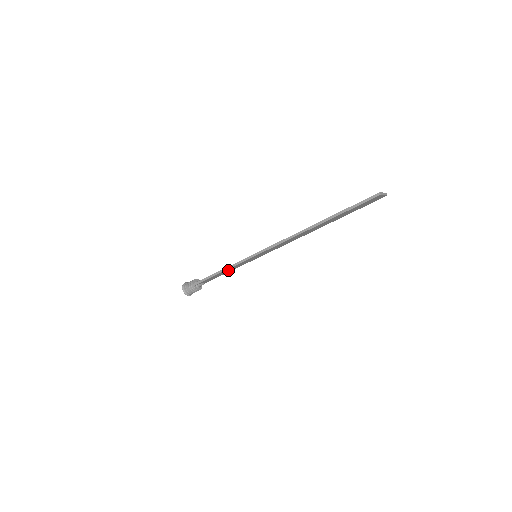
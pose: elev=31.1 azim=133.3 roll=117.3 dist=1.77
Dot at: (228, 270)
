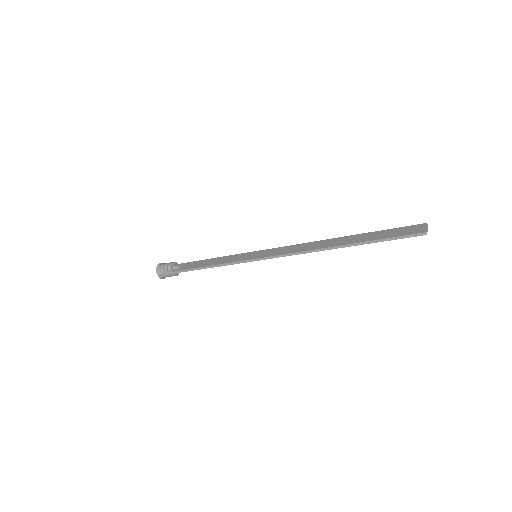
Dot at: occluded
